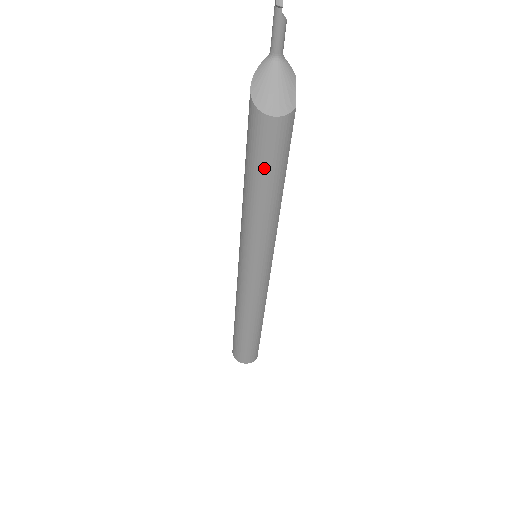
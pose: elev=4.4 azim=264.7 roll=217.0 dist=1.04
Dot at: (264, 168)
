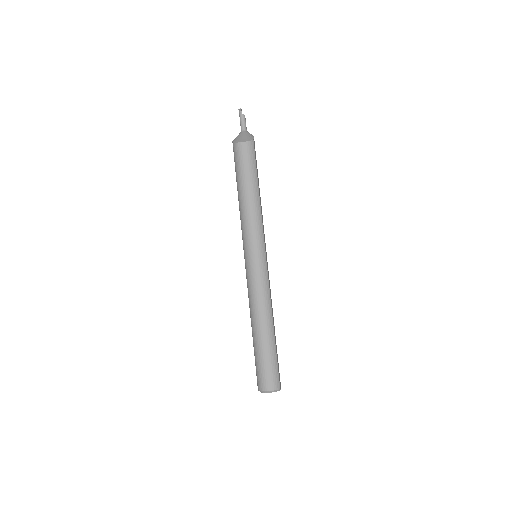
Dot at: (243, 172)
